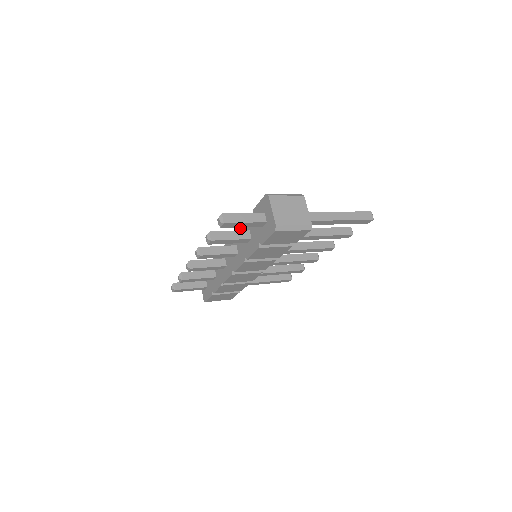
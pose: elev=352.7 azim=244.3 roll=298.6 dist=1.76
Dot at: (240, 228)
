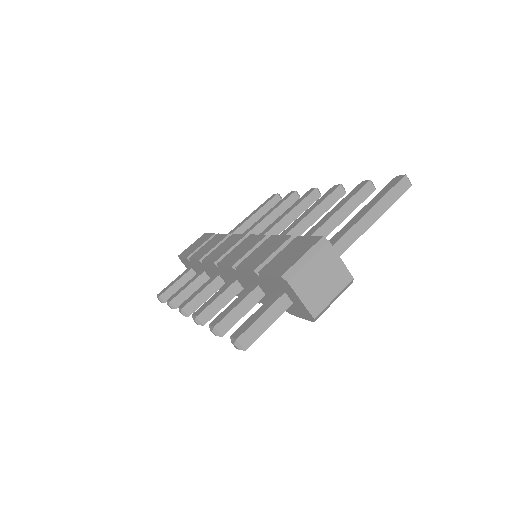
Dot at: (237, 271)
